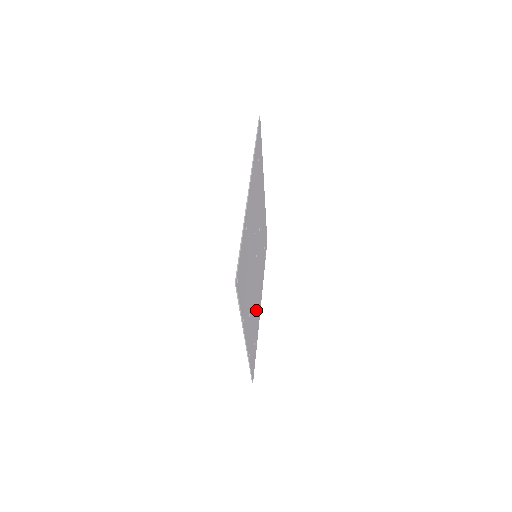
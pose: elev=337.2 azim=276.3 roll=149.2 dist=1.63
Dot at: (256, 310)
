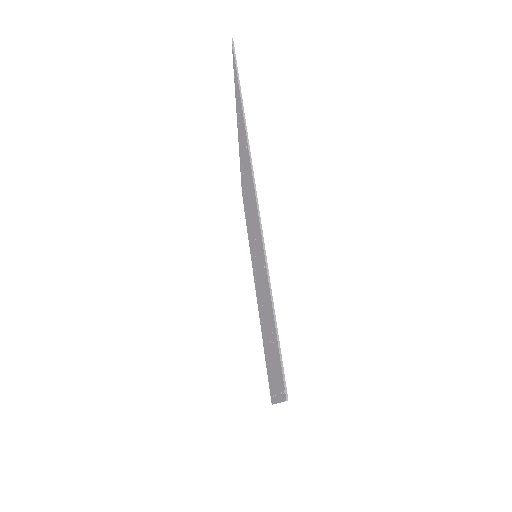
Dot at: occluded
